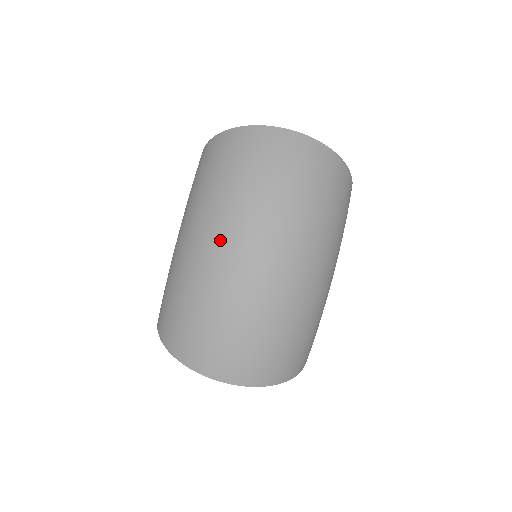
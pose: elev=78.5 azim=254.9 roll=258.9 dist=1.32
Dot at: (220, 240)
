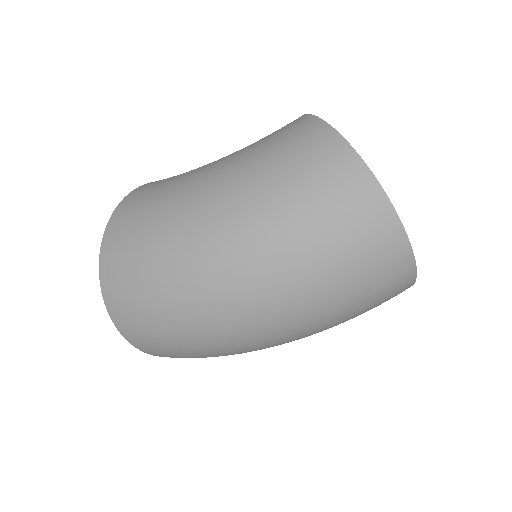
Dot at: (237, 276)
